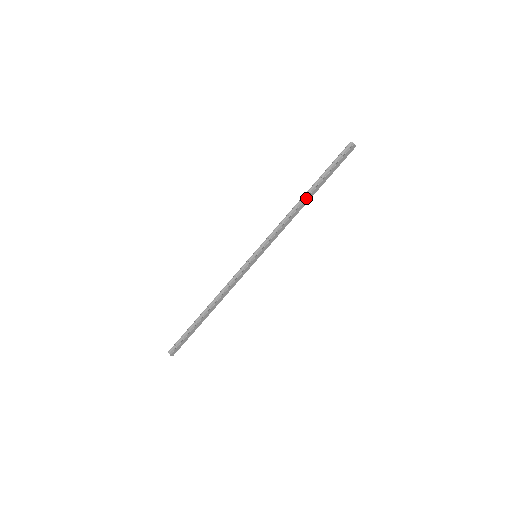
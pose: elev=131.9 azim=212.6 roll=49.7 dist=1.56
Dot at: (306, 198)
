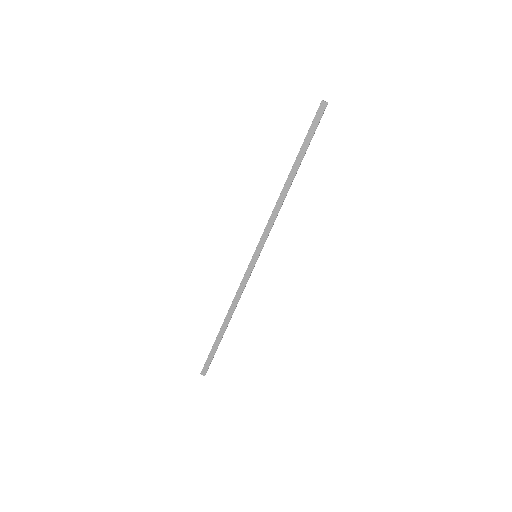
Dot at: (287, 178)
